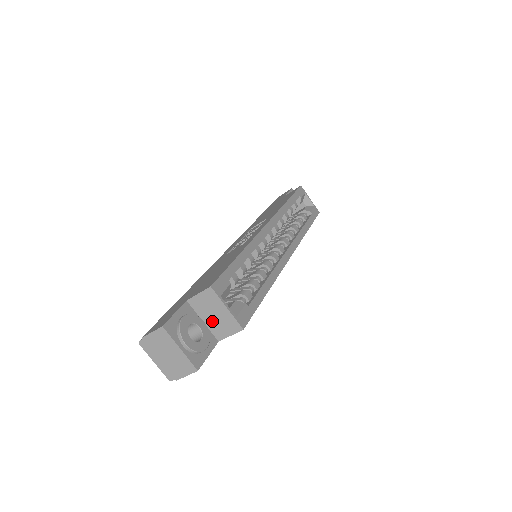
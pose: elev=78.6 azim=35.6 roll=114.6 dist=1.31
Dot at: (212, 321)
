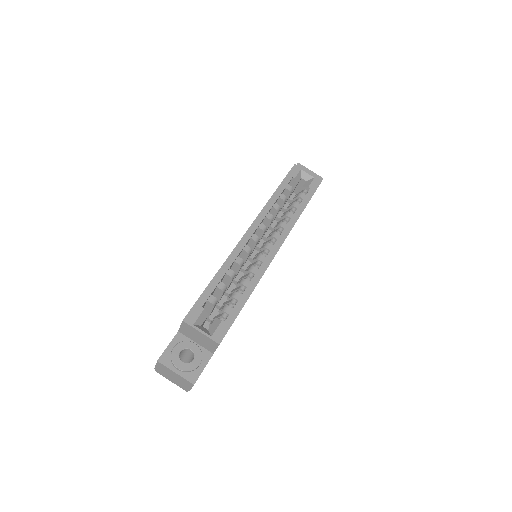
Dot at: (200, 342)
